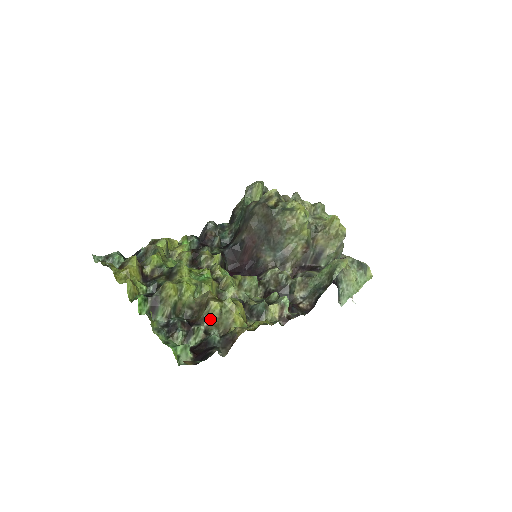
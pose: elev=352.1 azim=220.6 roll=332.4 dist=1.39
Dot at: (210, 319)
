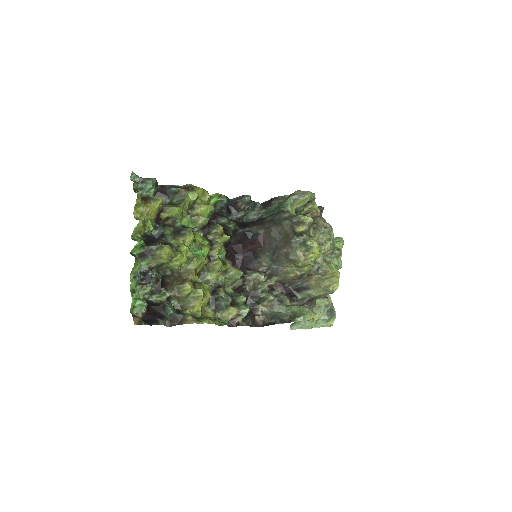
Dot at: (178, 293)
